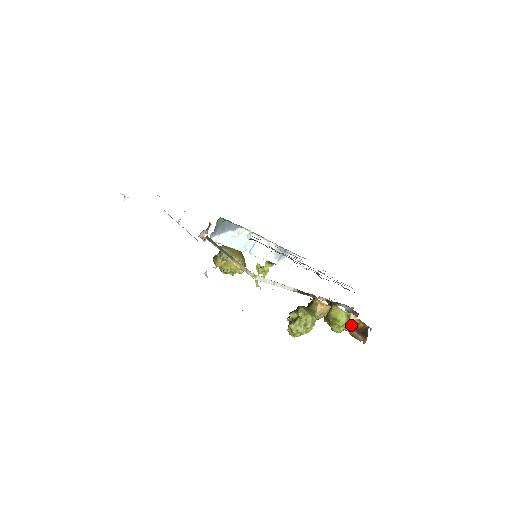
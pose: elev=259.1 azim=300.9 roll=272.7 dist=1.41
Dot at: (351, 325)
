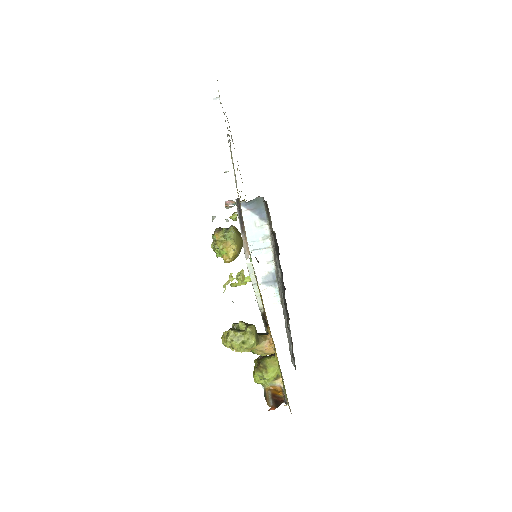
Dot at: (272, 386)
